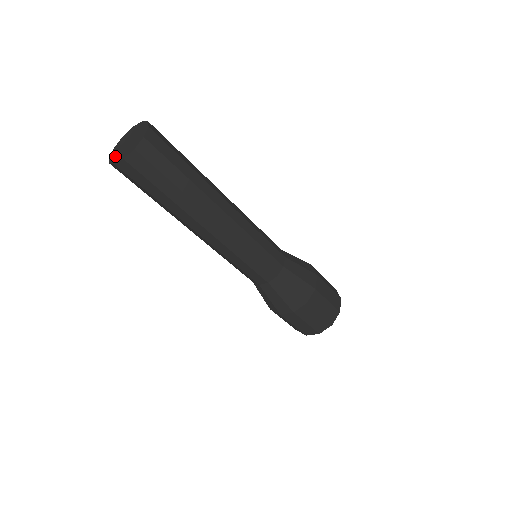
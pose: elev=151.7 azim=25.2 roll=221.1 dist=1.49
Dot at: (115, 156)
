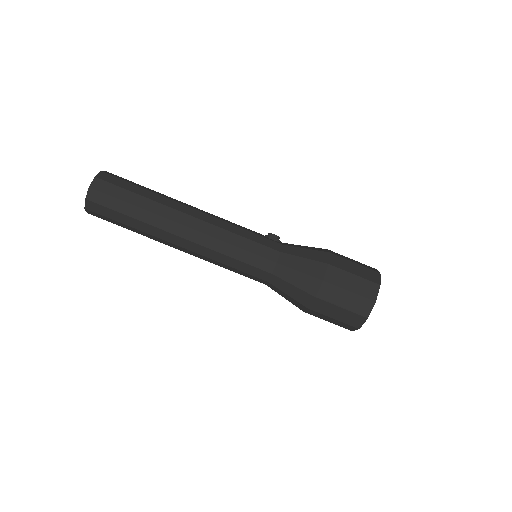
Dot at: occluded
